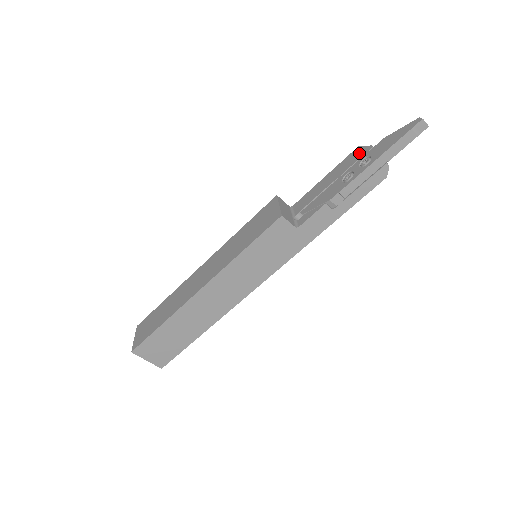
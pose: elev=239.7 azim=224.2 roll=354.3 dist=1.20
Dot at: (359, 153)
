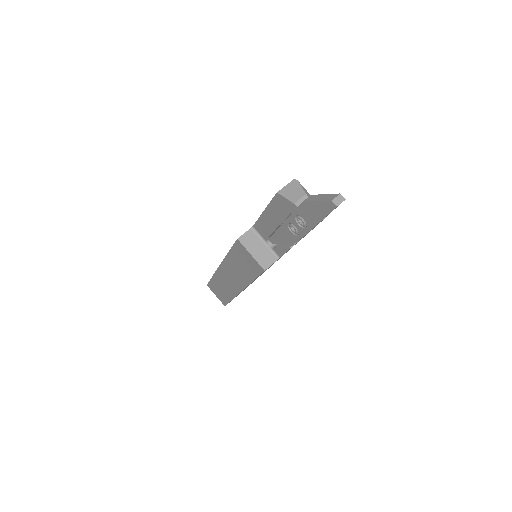
Dot at: (285, 206)
